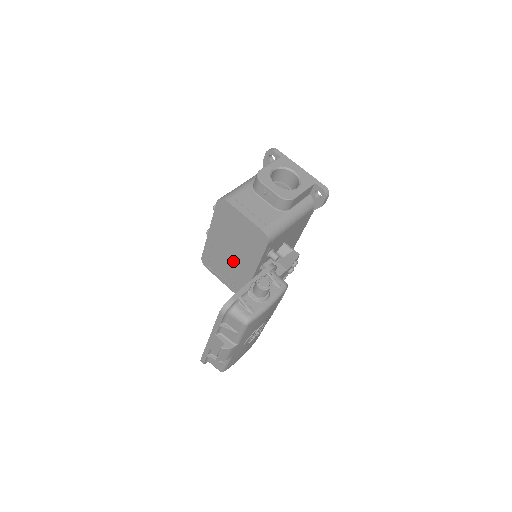
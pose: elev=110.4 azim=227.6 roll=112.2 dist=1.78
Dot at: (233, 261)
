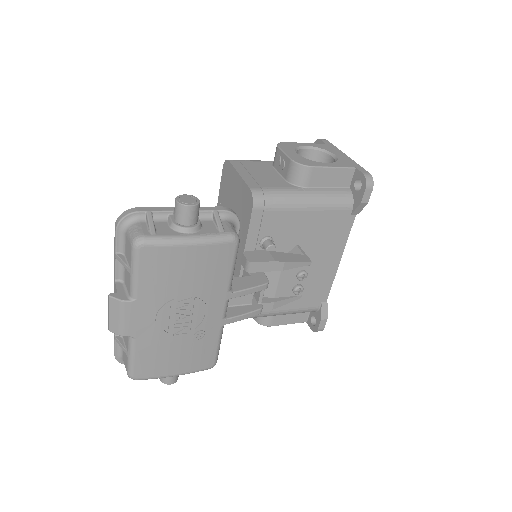
Dot at: occluded
